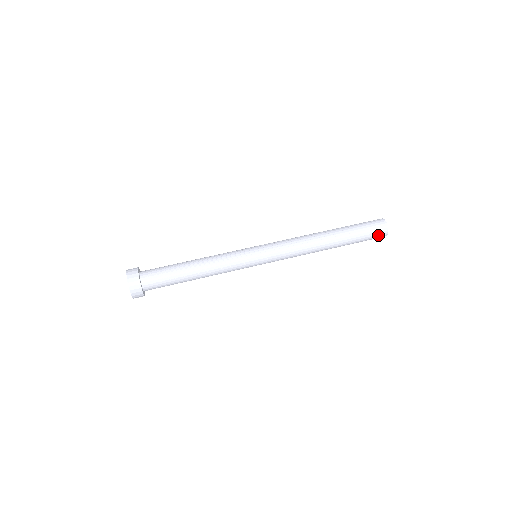
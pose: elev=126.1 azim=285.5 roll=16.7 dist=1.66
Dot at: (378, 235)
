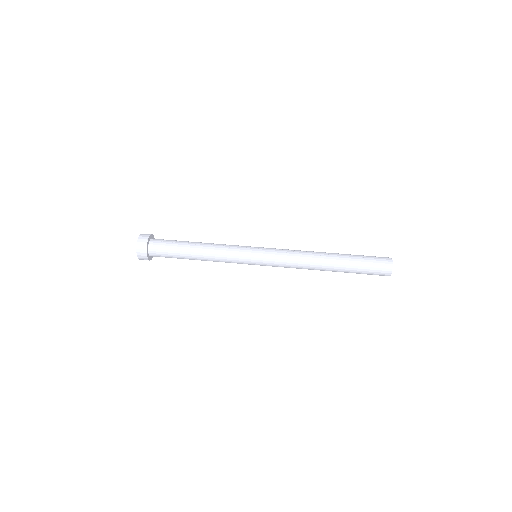
Dot at: (381, 262)
